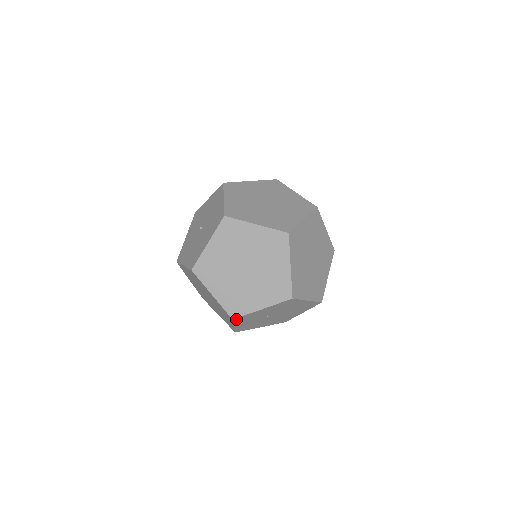
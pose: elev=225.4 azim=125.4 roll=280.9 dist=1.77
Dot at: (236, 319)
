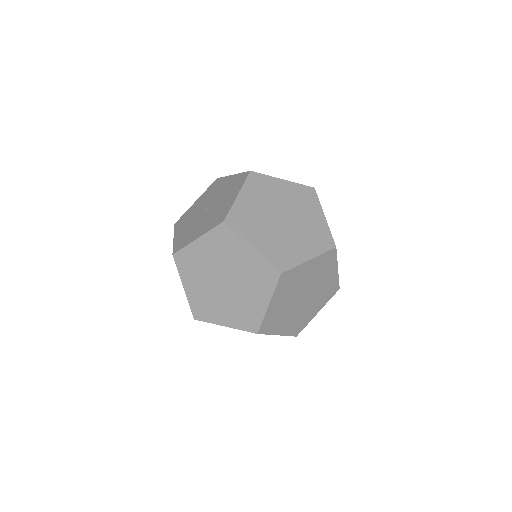
Dot at: (282, 276)
